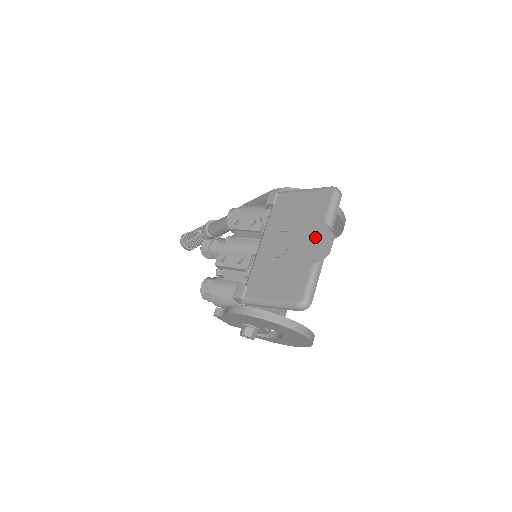
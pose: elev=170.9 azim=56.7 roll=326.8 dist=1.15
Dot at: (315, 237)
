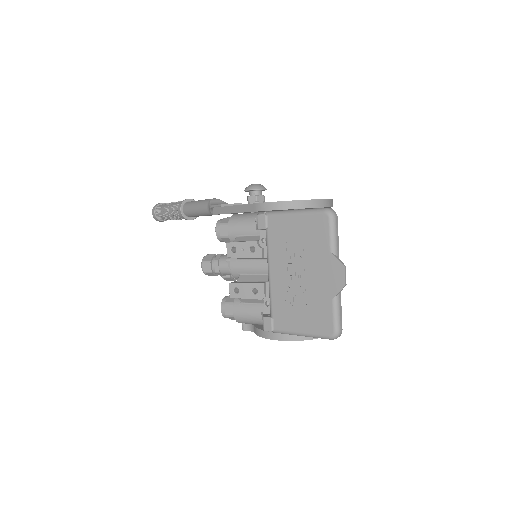
Dot at: (326, 269)
